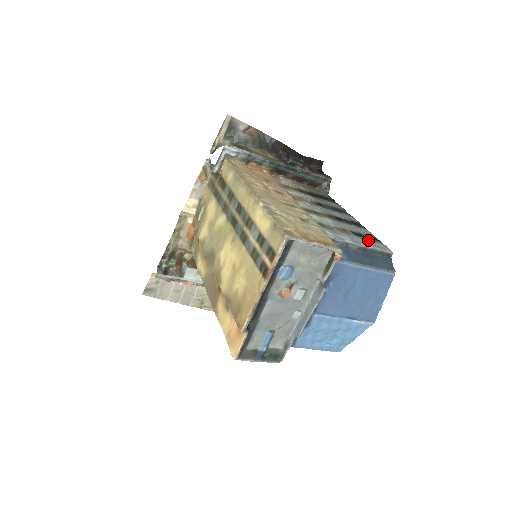
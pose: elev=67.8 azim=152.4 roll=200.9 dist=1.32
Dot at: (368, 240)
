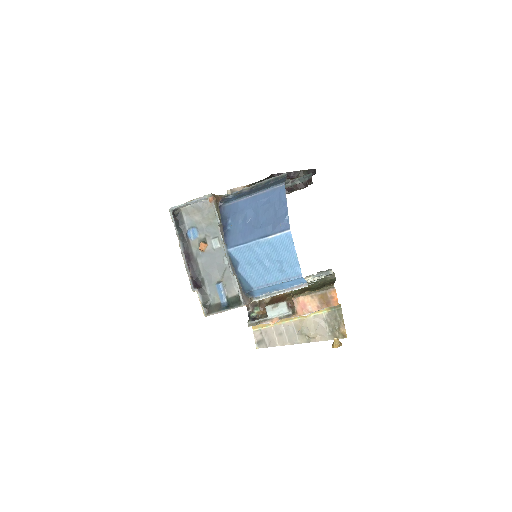
Dot at: occluded
